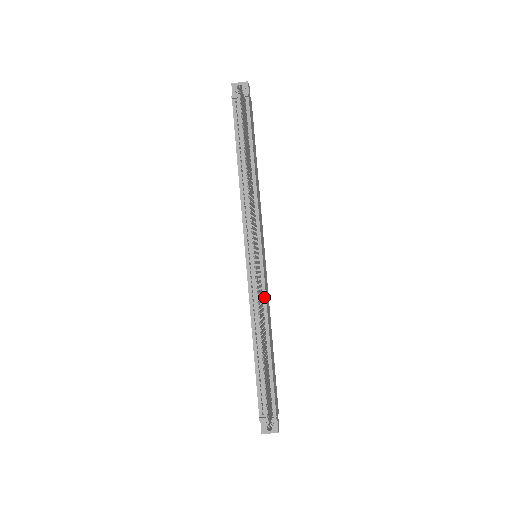
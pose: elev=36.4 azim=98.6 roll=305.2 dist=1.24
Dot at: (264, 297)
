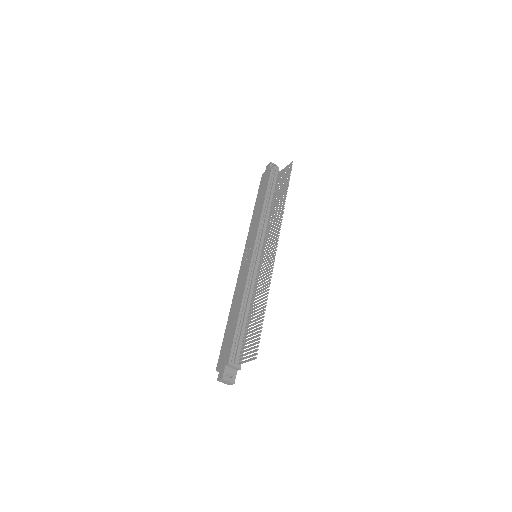
Dot at: (257, 282)
